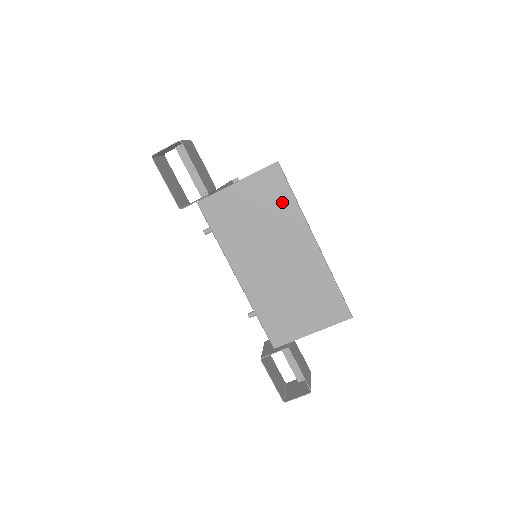
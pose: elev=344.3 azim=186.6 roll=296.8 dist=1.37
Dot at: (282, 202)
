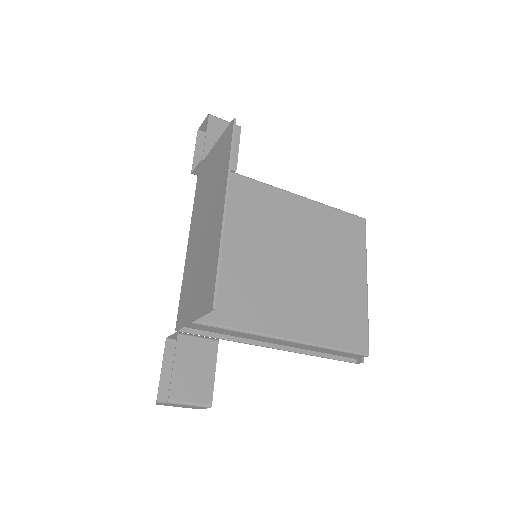
Dot at: (224, 160)
